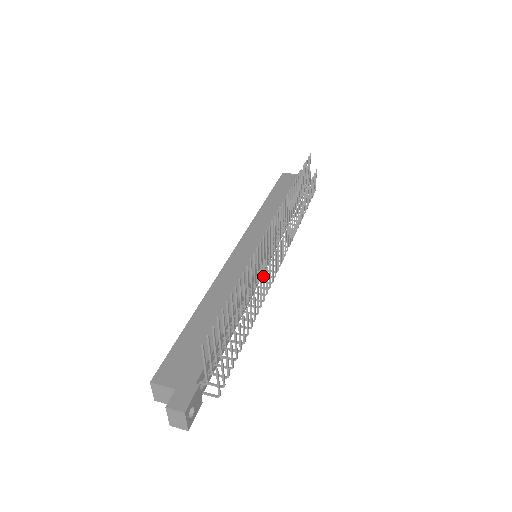
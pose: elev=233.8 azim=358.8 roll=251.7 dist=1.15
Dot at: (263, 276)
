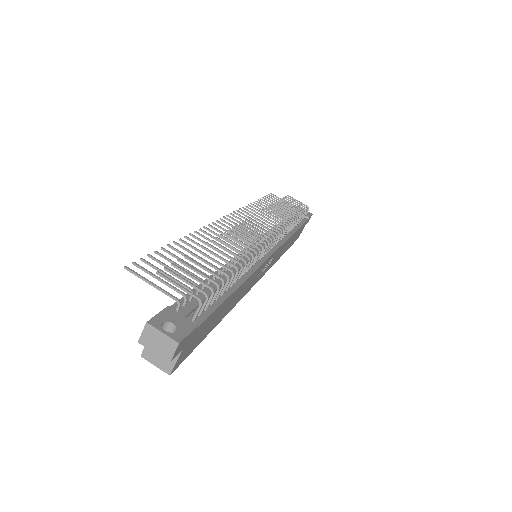
Dot at: occluded
